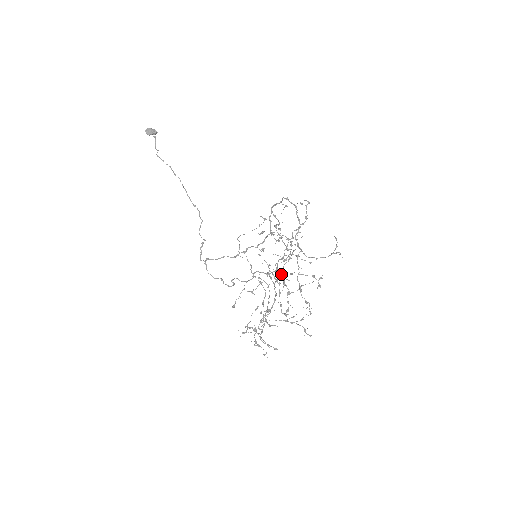
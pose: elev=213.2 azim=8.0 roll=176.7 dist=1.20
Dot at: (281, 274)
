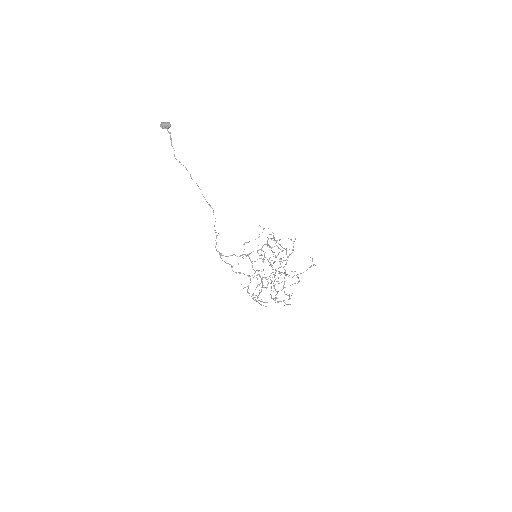
Dot at: occluded
